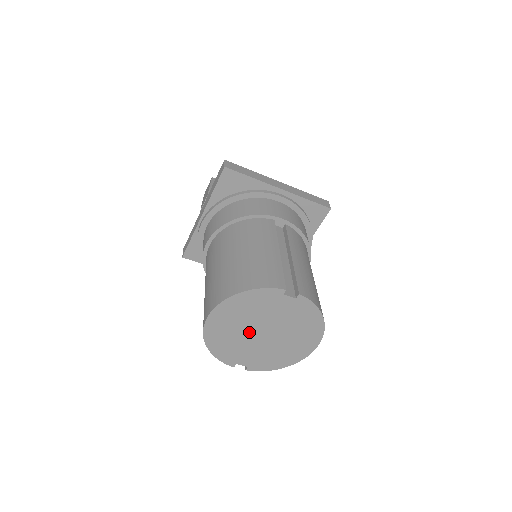
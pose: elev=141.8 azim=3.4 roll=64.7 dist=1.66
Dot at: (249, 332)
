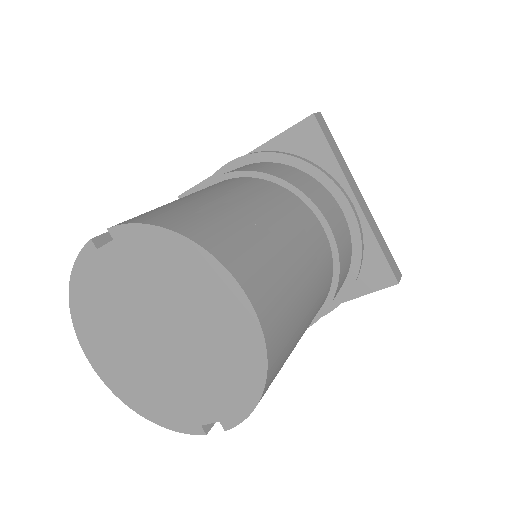
Dot at: (145, 350)
